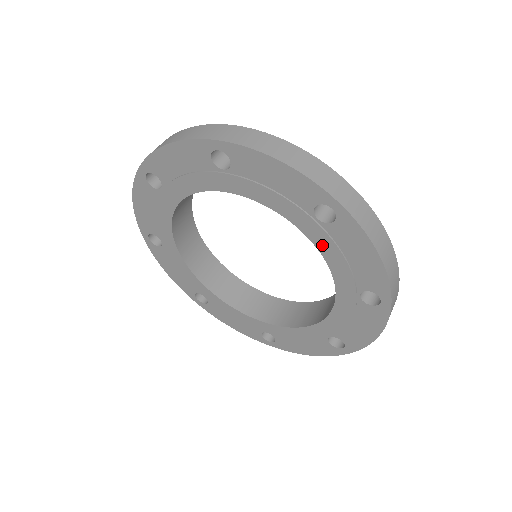
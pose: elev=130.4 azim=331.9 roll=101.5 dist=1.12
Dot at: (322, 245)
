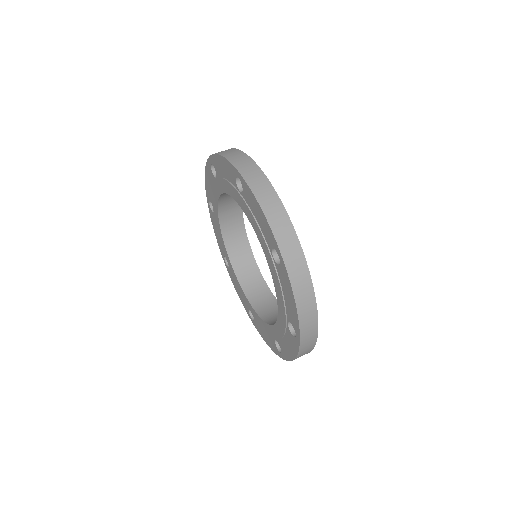
Dot at: (247, 214)
